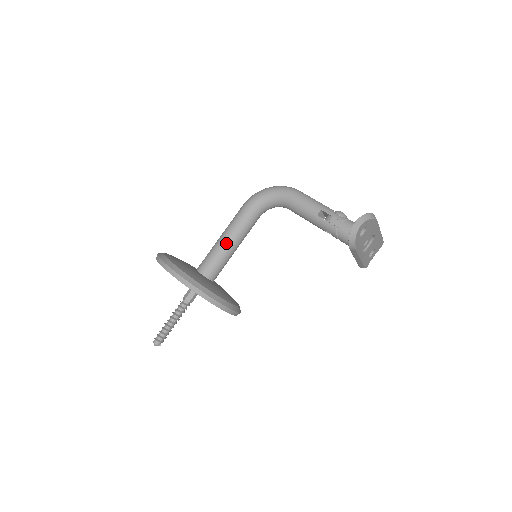
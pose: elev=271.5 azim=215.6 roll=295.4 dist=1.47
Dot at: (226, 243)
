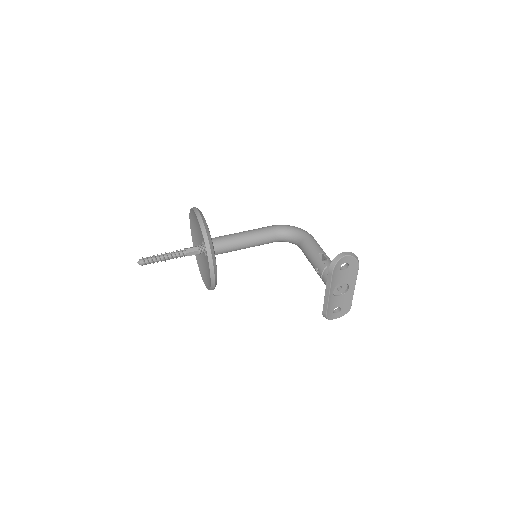
Dot at: (242, 236)
